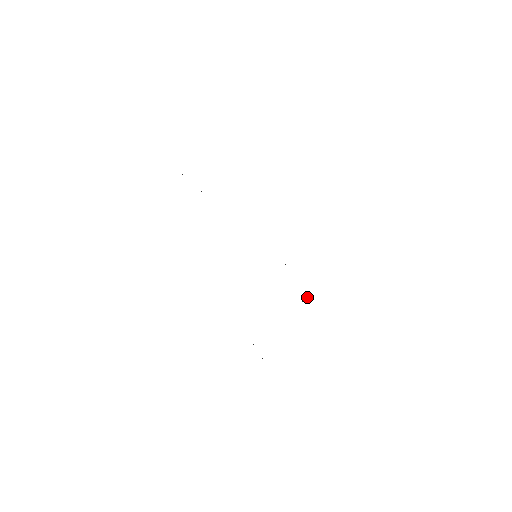
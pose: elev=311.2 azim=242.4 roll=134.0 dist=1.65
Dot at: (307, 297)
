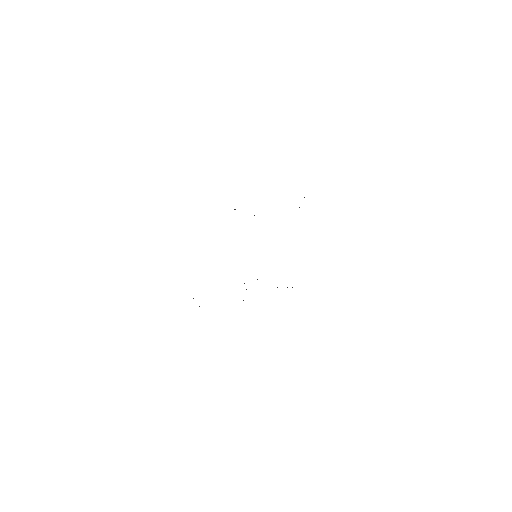
Dot at: occluded
